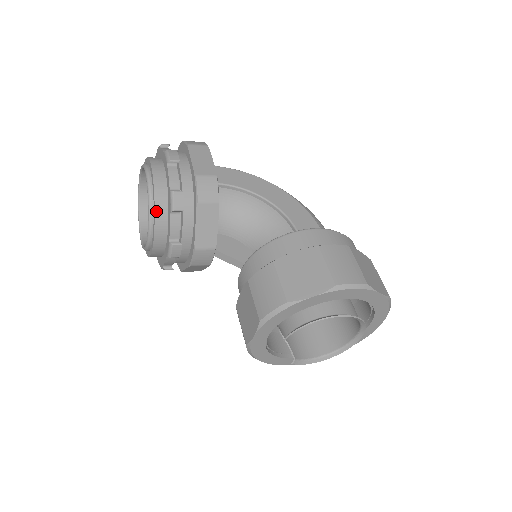
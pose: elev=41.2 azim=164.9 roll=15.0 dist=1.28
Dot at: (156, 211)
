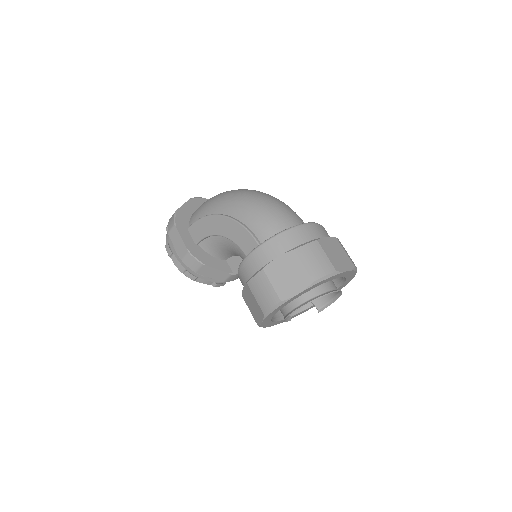
Dot at: occluded
